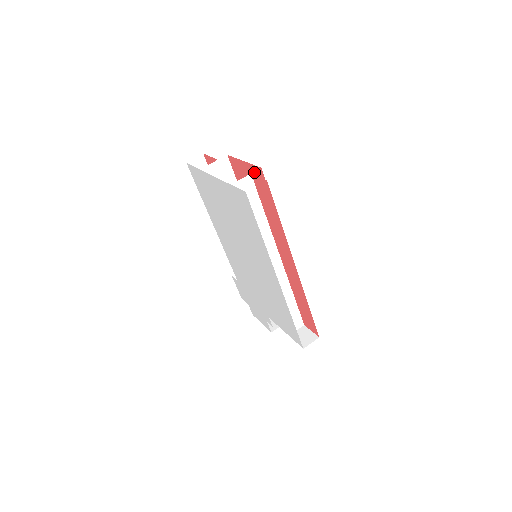
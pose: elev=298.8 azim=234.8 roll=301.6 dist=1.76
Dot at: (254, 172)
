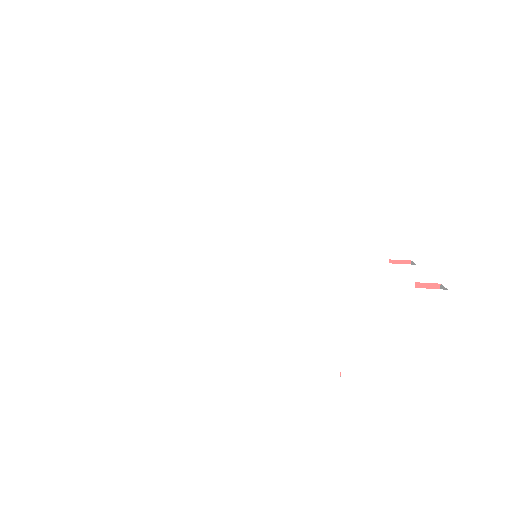
Dot at: occluded
